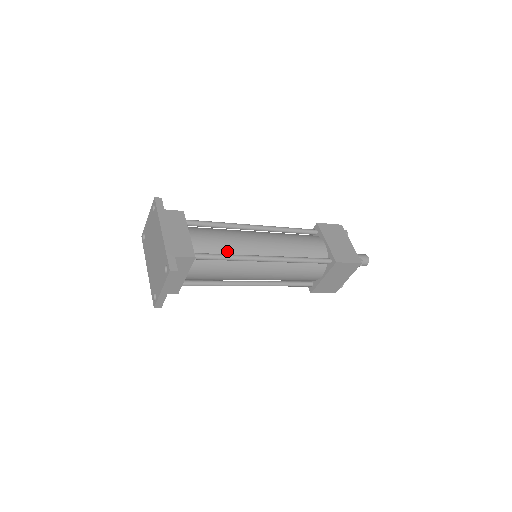
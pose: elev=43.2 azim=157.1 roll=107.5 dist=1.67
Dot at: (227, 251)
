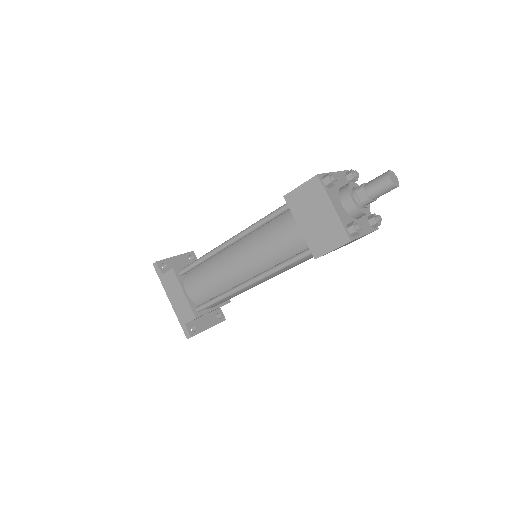
Dot at: (217, 291)
